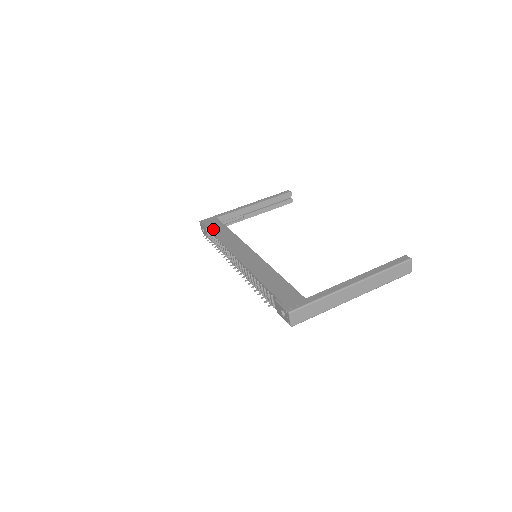
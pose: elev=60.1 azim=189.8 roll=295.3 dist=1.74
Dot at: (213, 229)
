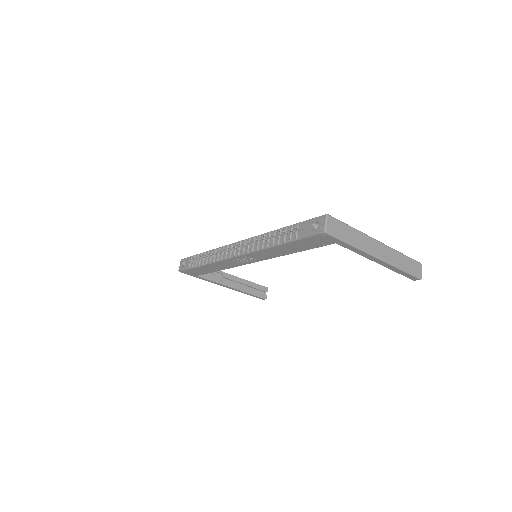
Dot at: occluded
